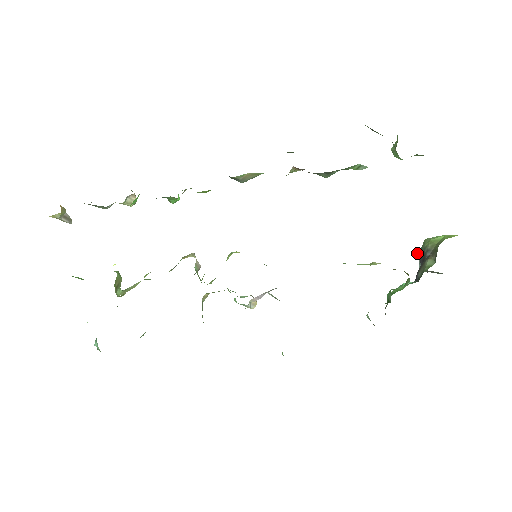
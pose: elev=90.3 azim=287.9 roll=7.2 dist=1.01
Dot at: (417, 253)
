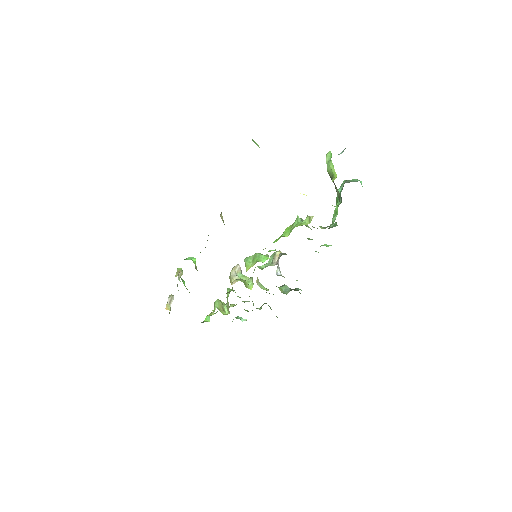
Dot at: occluded
